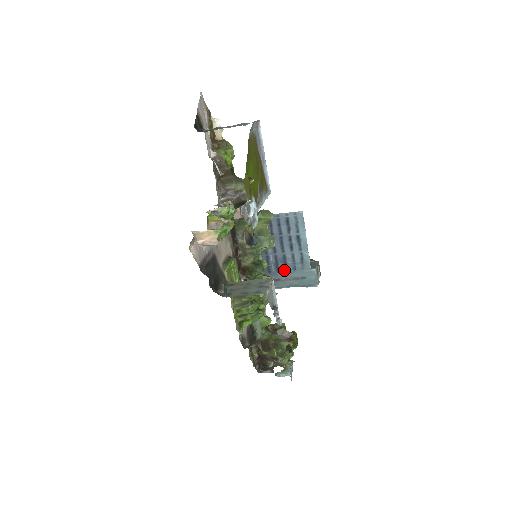
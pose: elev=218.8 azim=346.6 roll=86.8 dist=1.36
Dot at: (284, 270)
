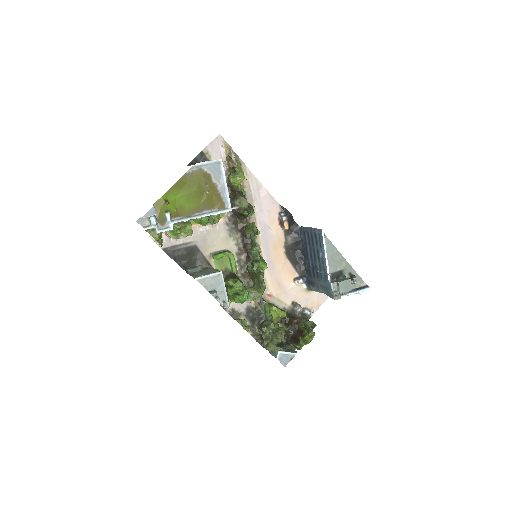
Dot at: (317, 277)
